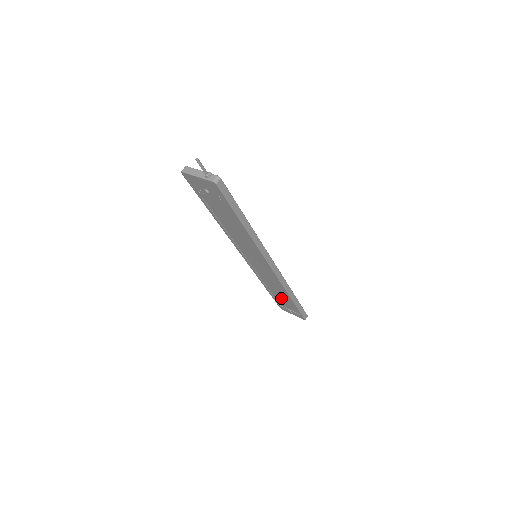
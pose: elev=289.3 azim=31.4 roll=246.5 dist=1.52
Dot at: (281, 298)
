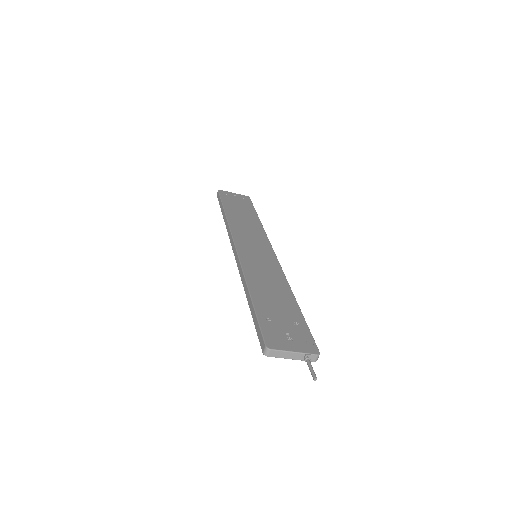
Dot at: occluded
